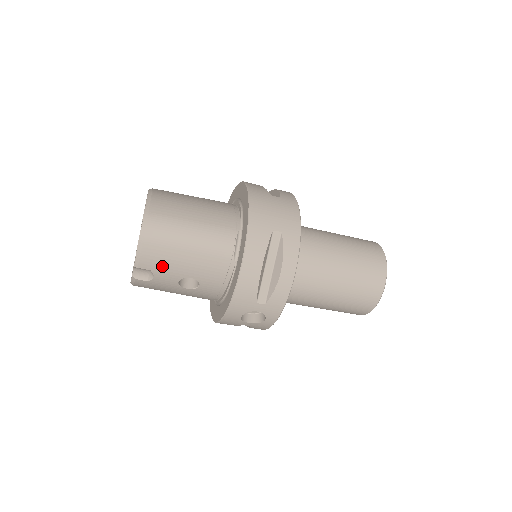
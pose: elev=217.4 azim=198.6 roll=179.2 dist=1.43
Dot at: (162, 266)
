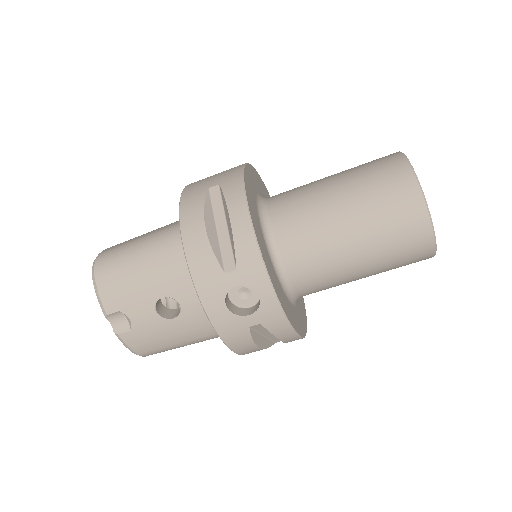
Dot at: (126, 299)
